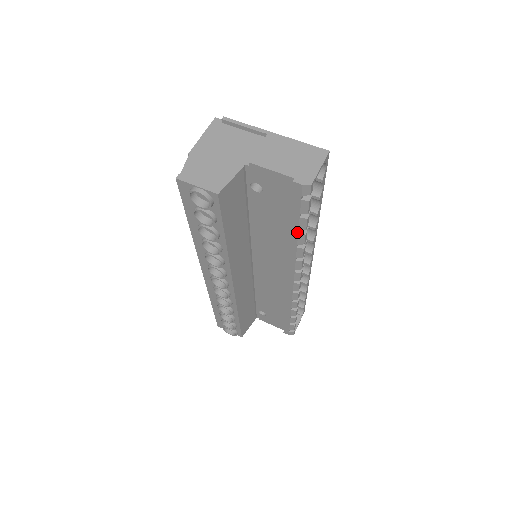
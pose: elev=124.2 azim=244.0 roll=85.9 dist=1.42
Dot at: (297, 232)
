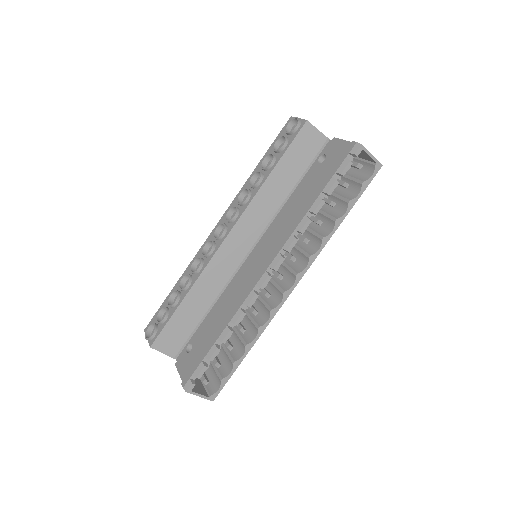
Dot at: (319, 194)
